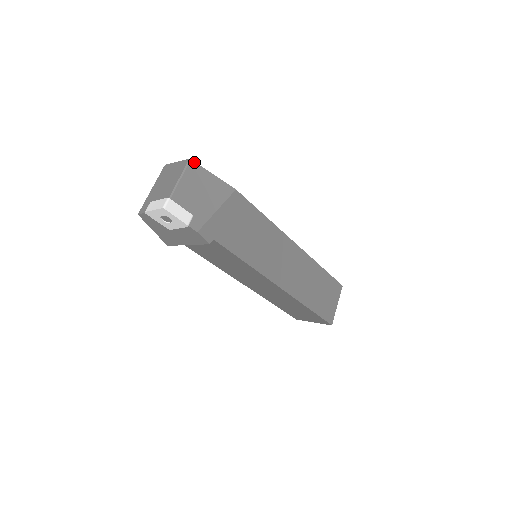
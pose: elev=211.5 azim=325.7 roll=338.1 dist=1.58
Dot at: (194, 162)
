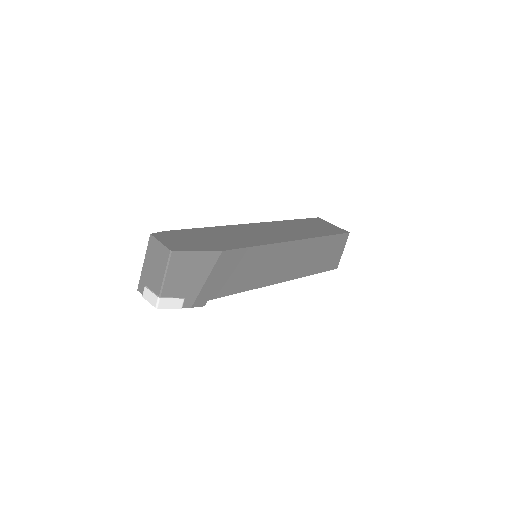
Dot at: (176, 251)
